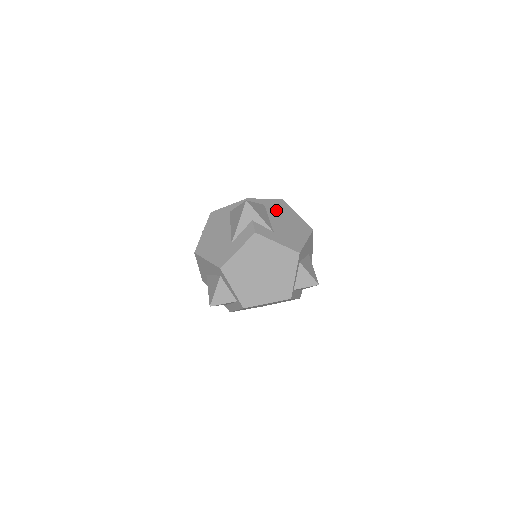
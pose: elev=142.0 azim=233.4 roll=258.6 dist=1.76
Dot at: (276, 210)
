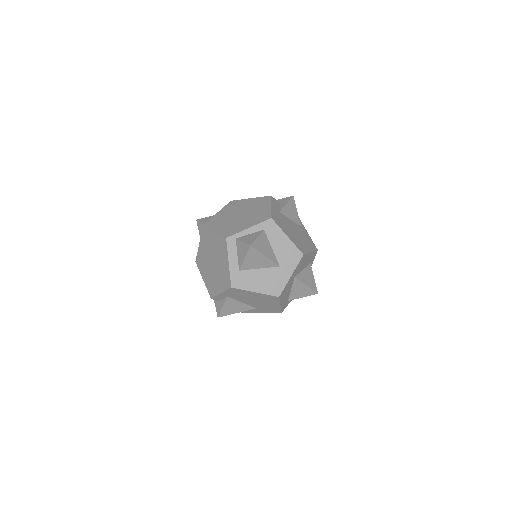
Dot at: (303, 233)
